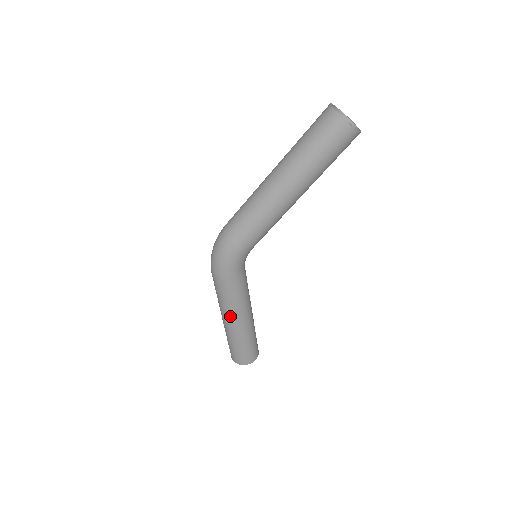
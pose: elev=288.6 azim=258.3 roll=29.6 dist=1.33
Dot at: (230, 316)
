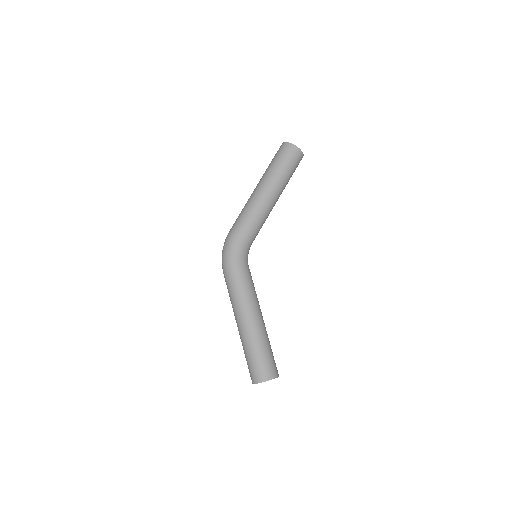
Dot at: (241, 310)
